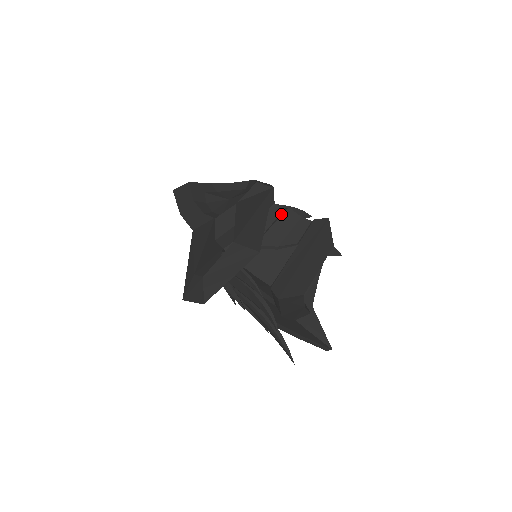
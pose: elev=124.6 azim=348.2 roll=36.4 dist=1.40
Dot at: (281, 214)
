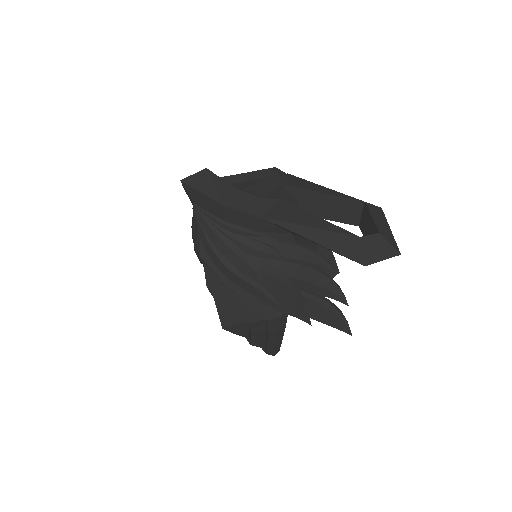
Dot at: occluded
